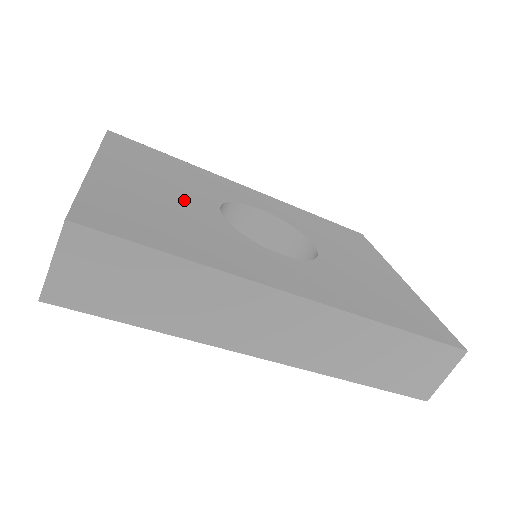
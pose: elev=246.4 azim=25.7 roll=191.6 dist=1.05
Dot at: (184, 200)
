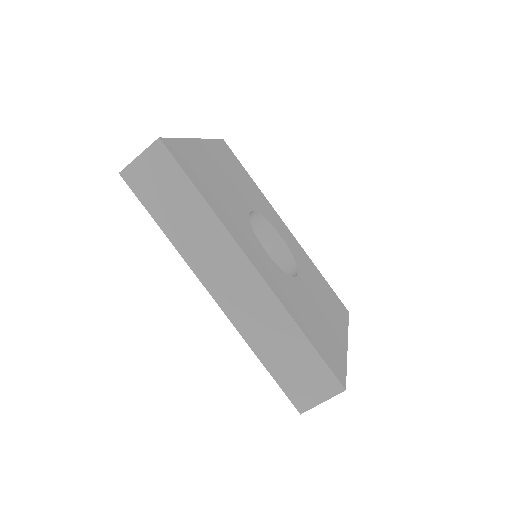
Dot at: (233, 189)
